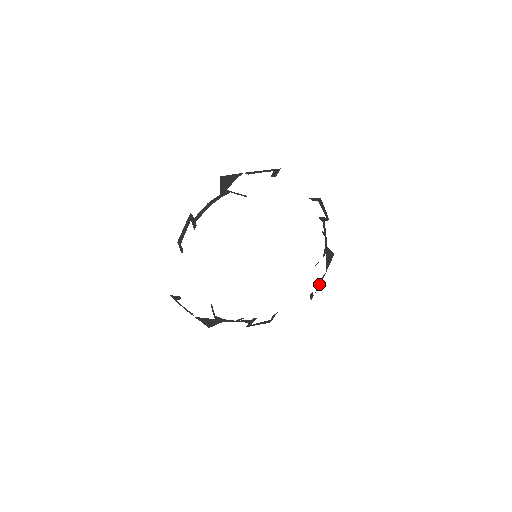
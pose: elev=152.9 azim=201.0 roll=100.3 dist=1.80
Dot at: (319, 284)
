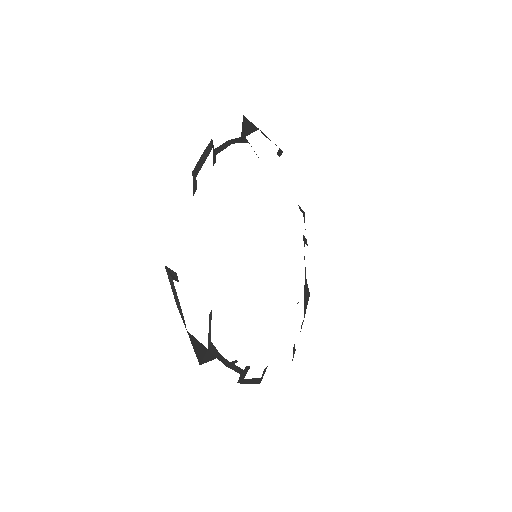
Dot at: occluded
